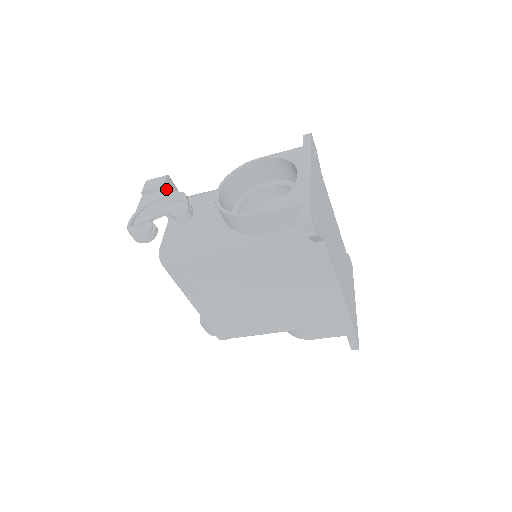
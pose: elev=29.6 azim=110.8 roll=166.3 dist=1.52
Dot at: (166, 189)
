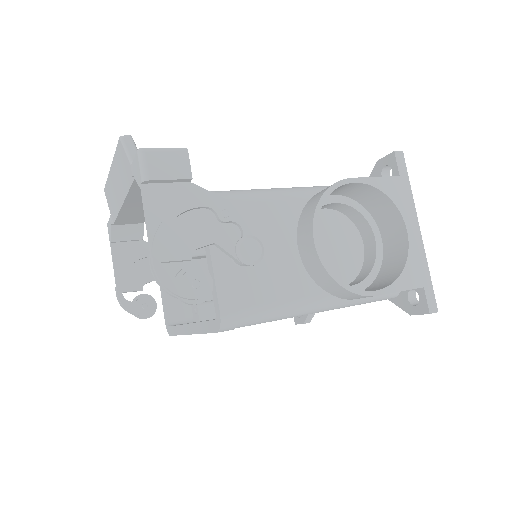
Dot at: occluded
